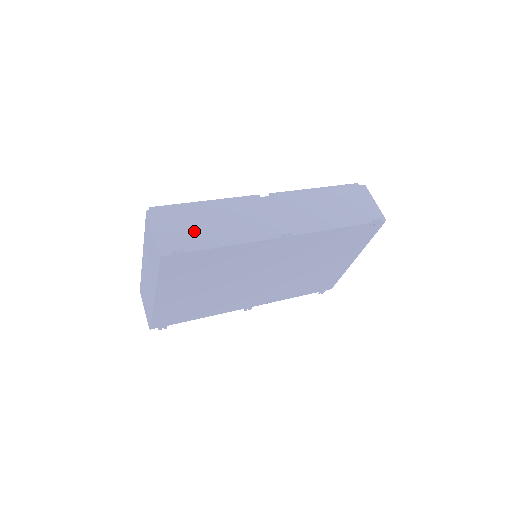
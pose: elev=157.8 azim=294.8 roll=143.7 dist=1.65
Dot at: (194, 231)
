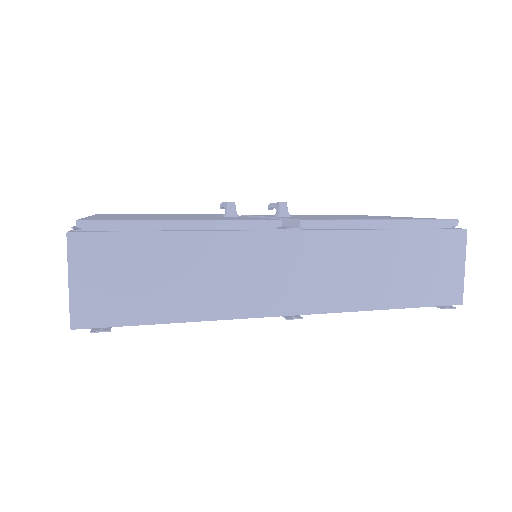
Dot at: (142, 287)
